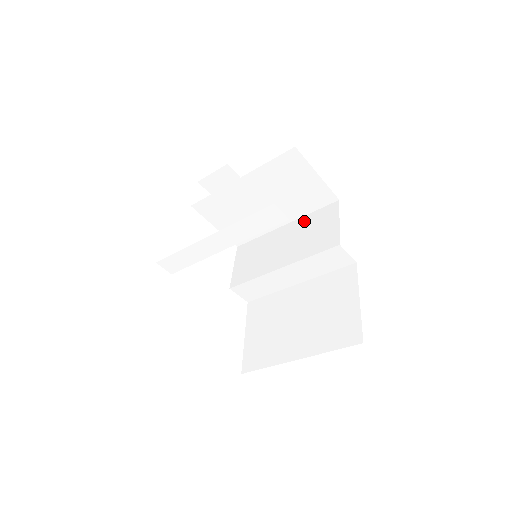
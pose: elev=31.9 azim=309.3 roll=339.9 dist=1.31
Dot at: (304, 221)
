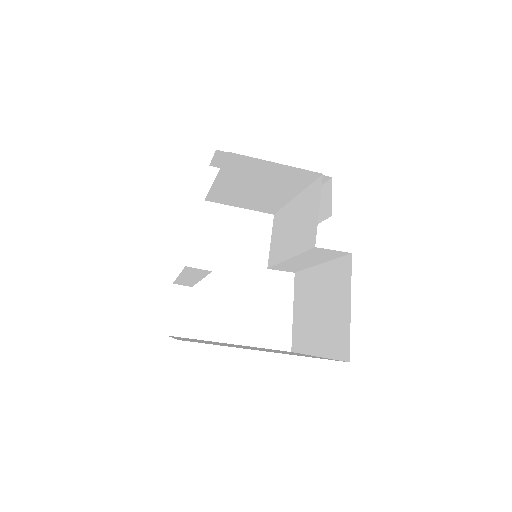
Dot at: (303, 198)
